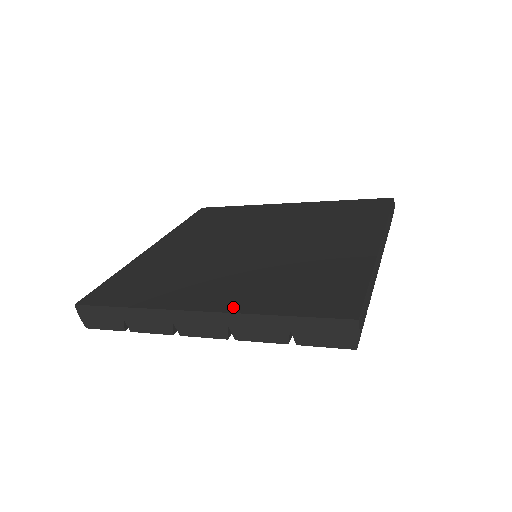
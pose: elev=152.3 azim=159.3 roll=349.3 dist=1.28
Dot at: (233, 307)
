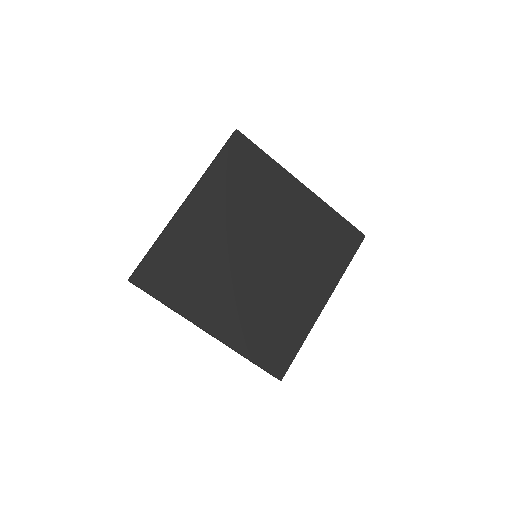
Dot at: (230, 340)
